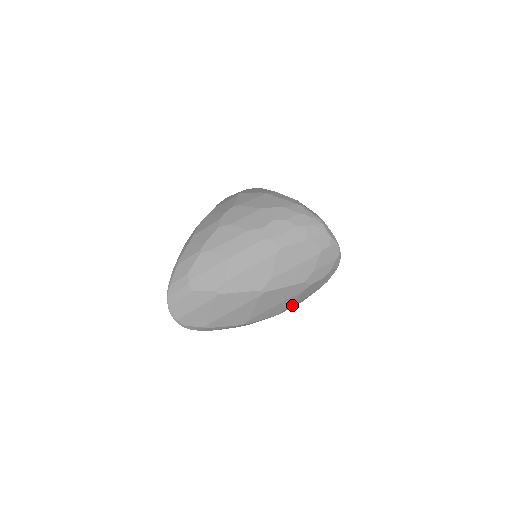
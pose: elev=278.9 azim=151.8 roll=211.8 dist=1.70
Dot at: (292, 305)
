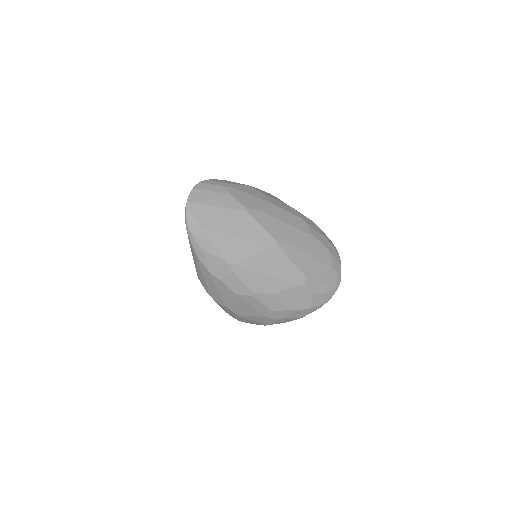
Dot at: (270, 298)
